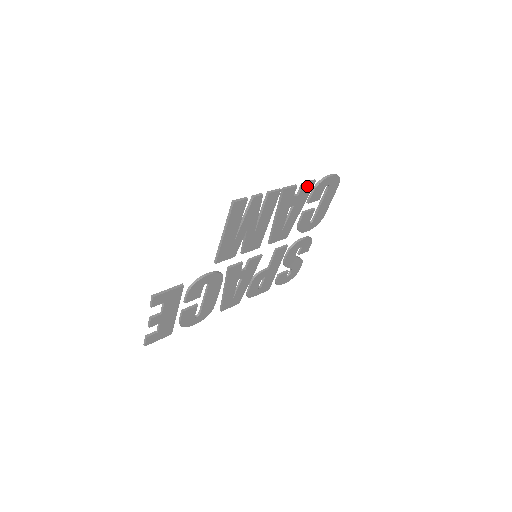
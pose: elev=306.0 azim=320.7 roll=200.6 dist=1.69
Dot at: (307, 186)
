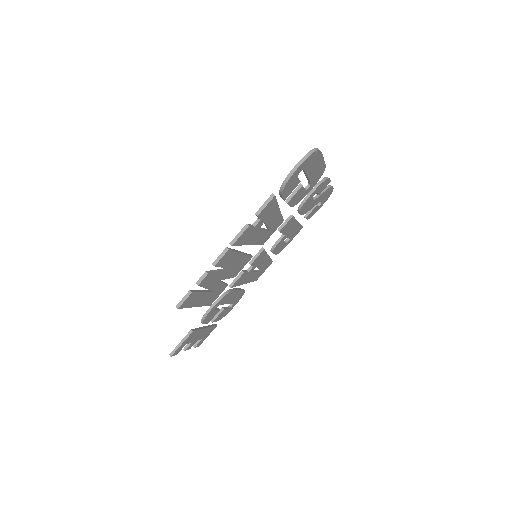
Dot at: (265, 208)
